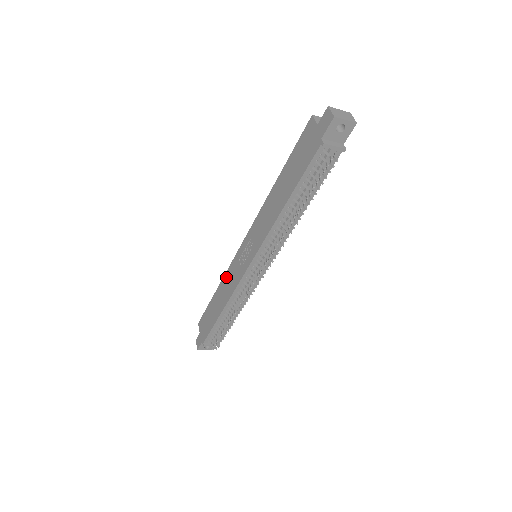
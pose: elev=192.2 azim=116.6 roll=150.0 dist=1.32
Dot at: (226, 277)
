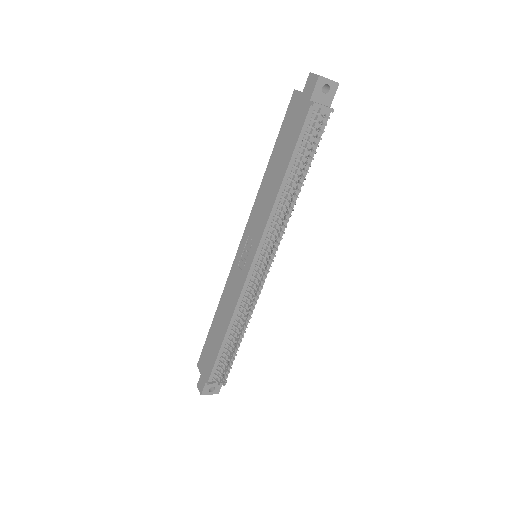
Dot at: (225, 293)
